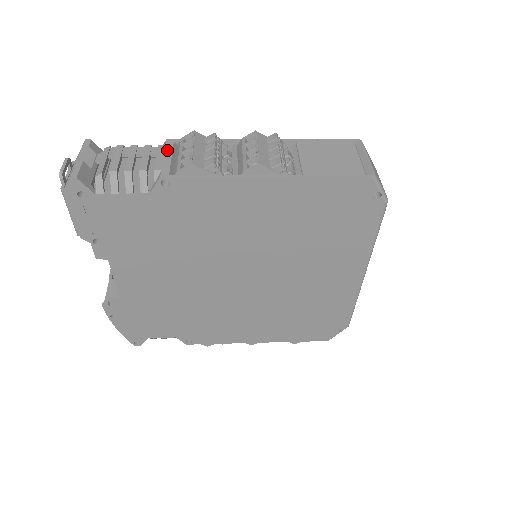
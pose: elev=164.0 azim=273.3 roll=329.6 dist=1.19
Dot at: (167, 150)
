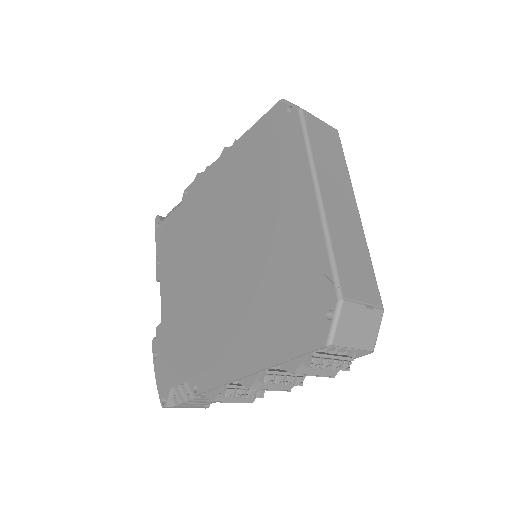
Dot at: occluded
